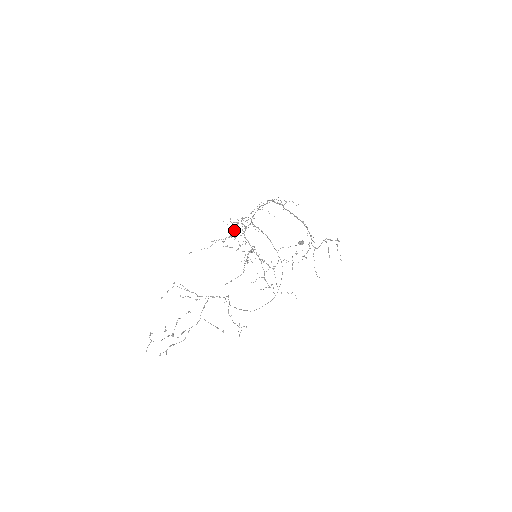
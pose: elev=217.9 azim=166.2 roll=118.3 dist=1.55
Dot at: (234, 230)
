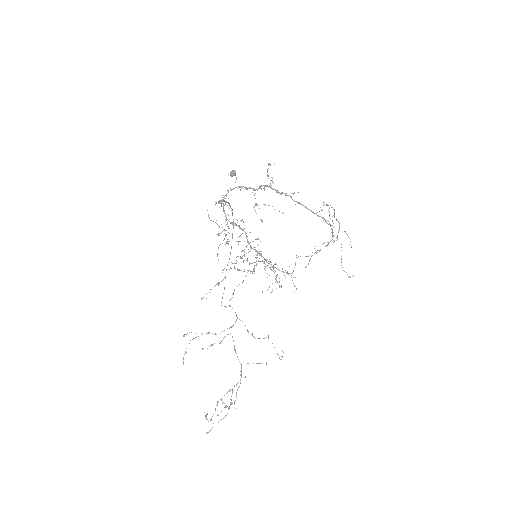
Dot at: (226, 235)
